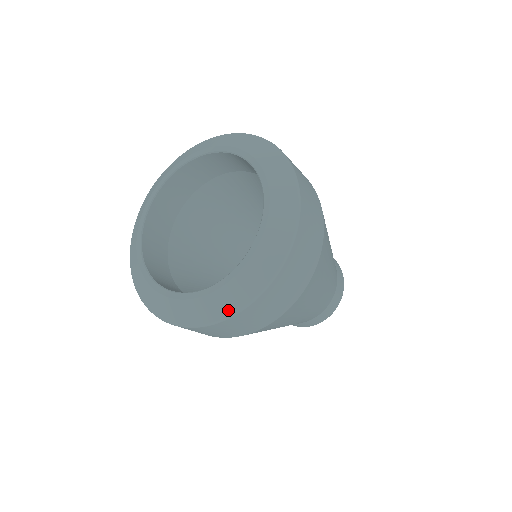
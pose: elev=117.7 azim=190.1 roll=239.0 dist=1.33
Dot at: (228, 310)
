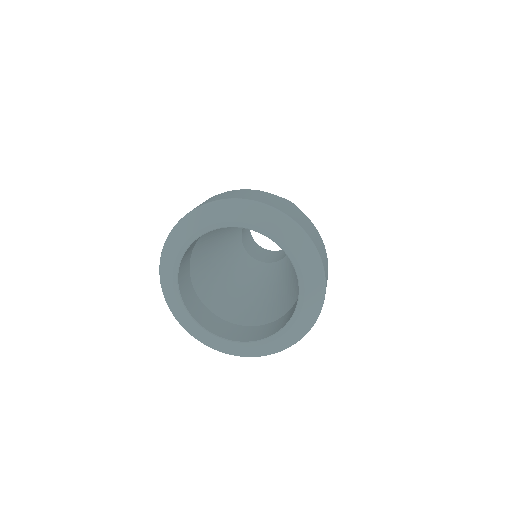
Dot at: (226, 352)
